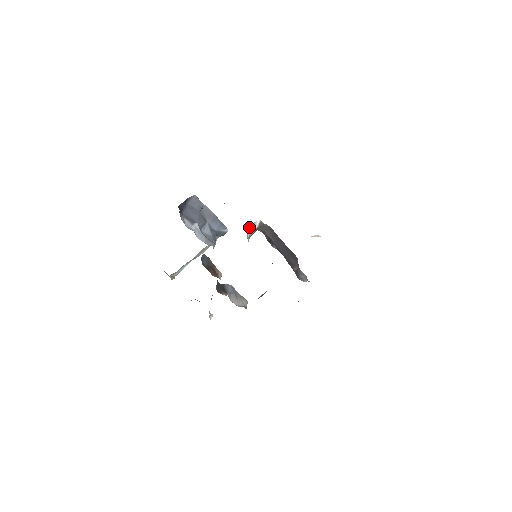
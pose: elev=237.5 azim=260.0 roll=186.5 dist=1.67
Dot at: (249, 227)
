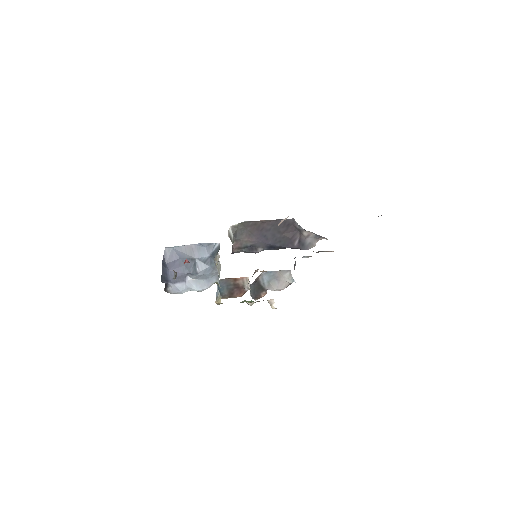
Dot at: occluded
